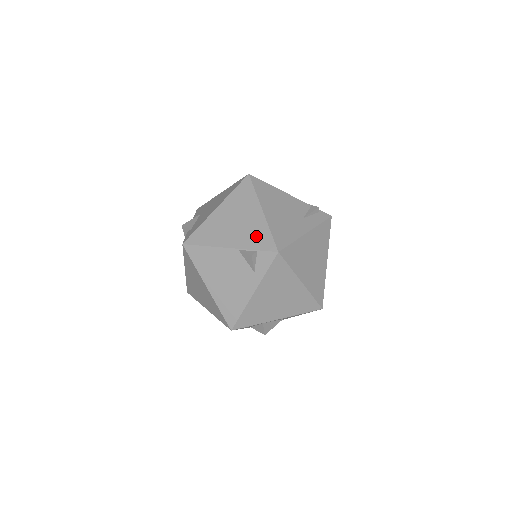
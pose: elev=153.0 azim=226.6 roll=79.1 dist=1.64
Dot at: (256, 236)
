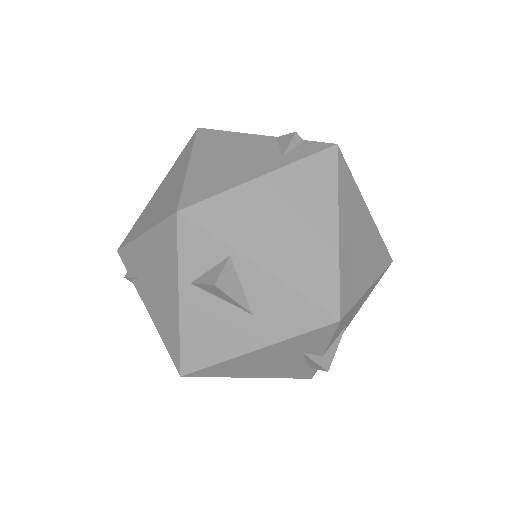
Dot at: occluded
